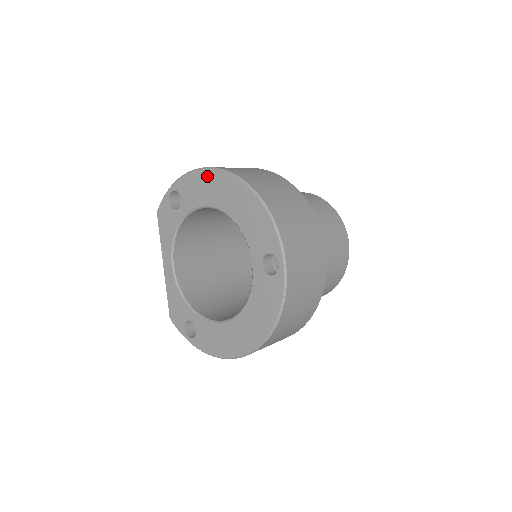
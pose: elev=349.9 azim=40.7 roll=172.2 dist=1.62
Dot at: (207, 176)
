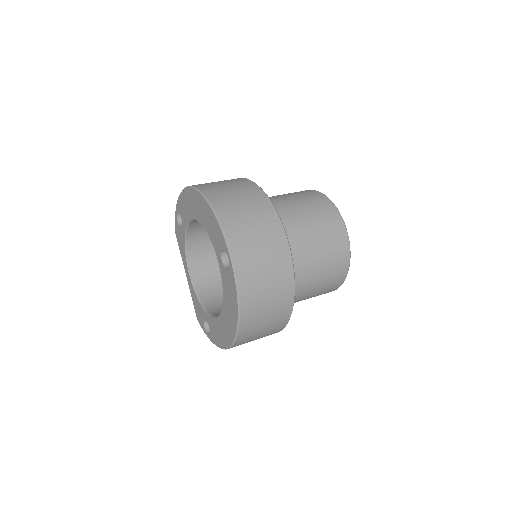
Dot at: (186, 194)
